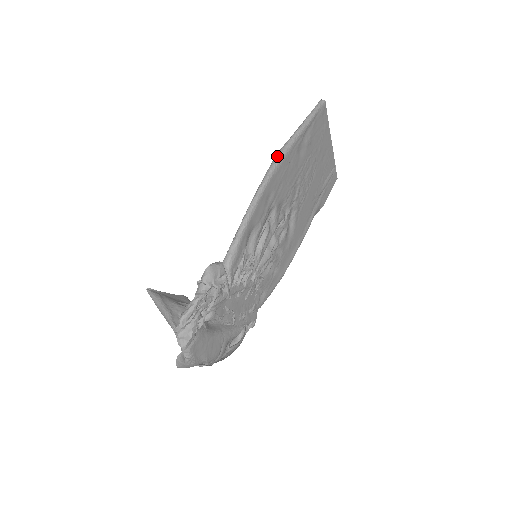
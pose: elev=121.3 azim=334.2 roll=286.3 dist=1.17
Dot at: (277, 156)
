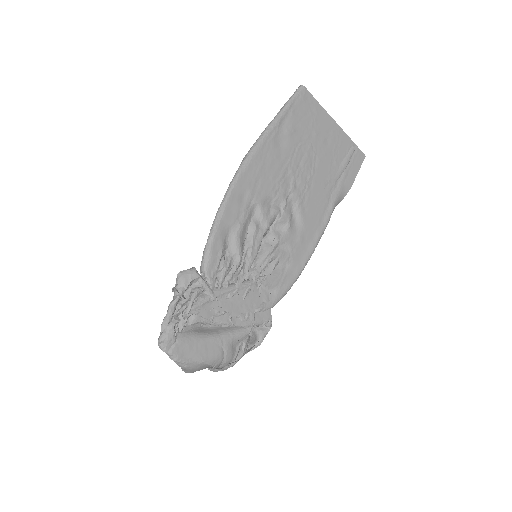
Dot at: (245, 156)
